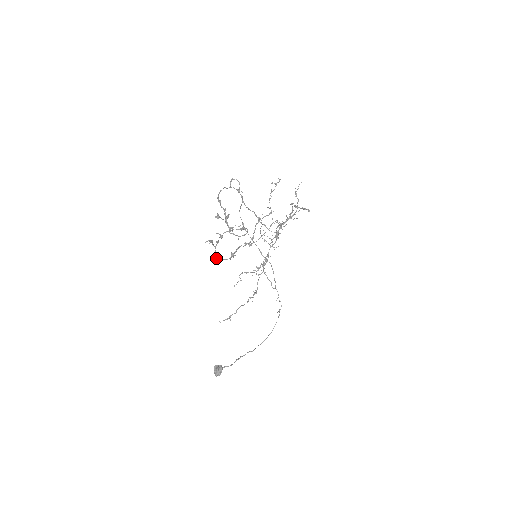
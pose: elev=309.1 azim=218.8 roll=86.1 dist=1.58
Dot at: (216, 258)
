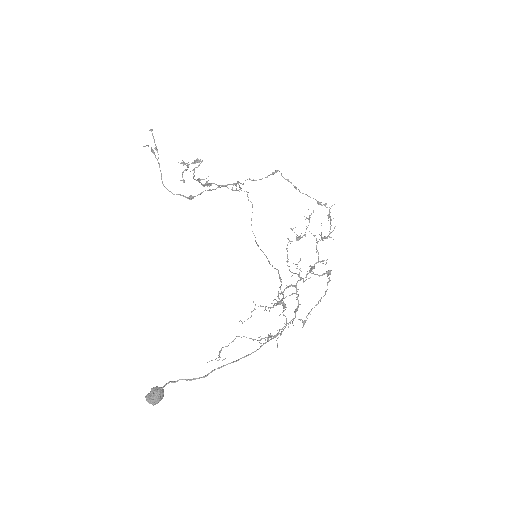
Dot at: (167, 189)
